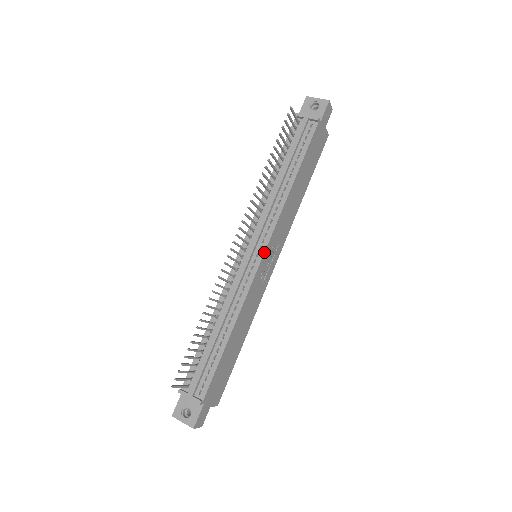
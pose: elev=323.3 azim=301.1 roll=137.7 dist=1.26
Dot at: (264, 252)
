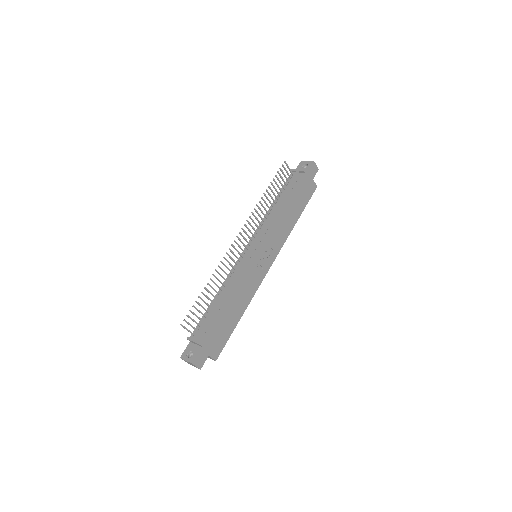
Dot at: (259, 248)
